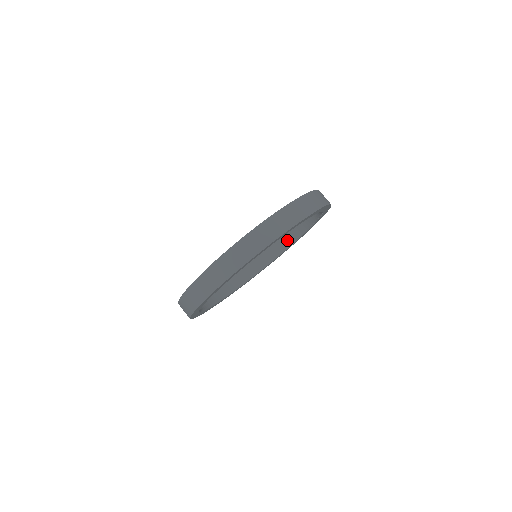
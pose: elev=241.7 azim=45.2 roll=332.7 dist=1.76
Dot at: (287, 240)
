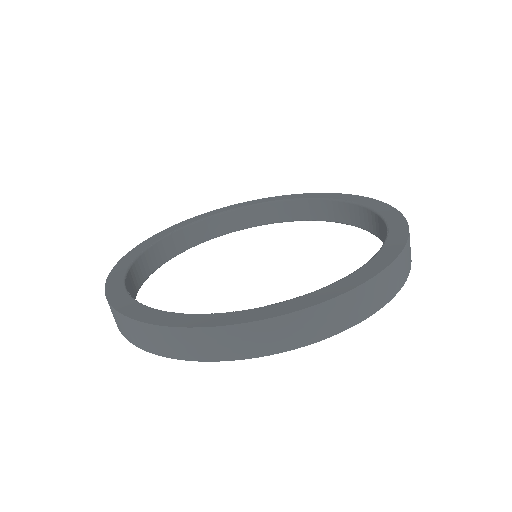
Dot at: (271, 215)
